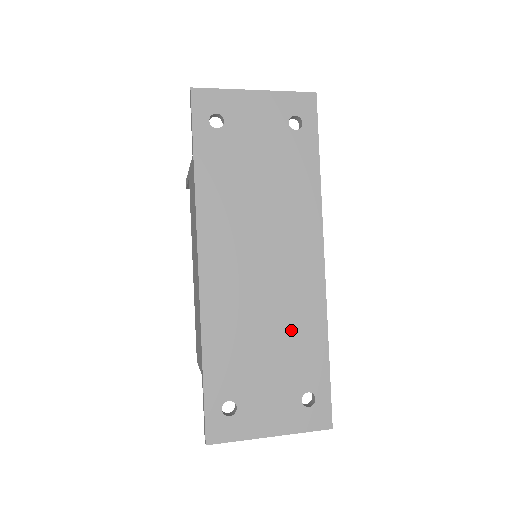
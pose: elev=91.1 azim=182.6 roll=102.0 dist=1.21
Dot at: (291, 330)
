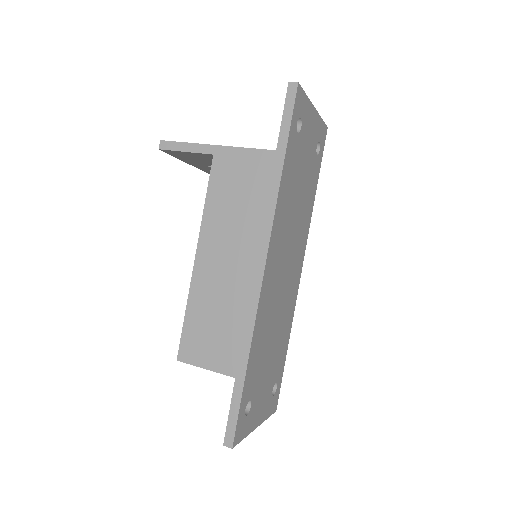
Dot at: (282, 330)
